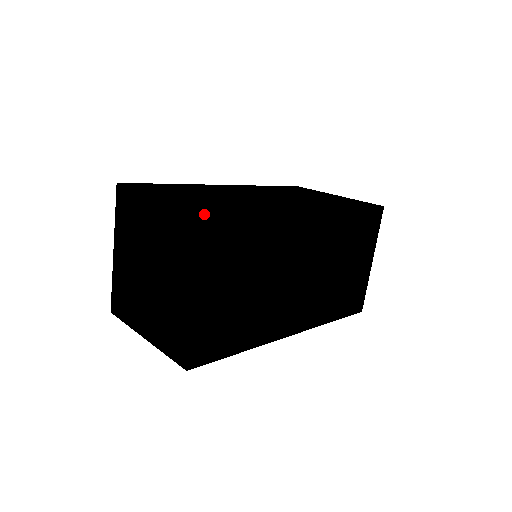
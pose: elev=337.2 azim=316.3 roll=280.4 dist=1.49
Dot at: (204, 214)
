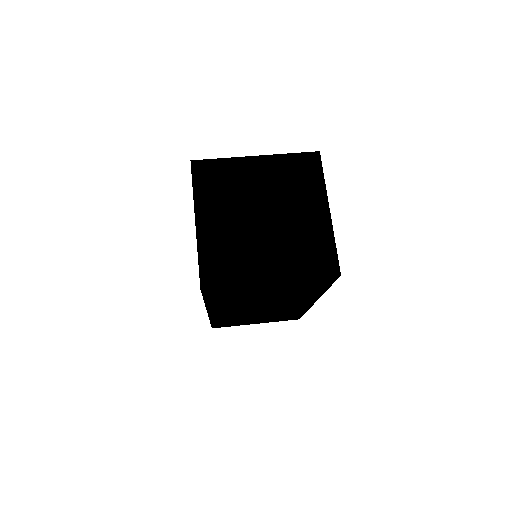
Dot at: (319, 153)
